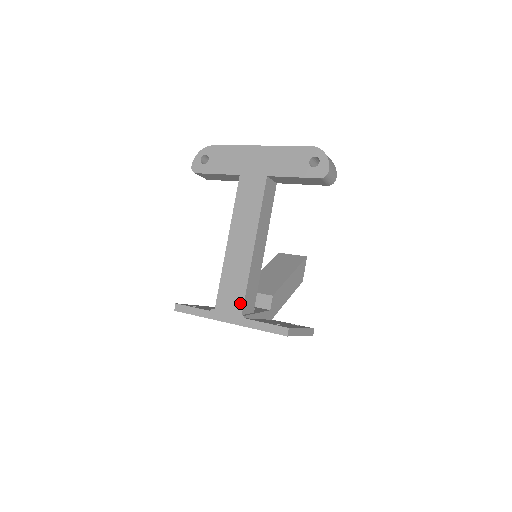
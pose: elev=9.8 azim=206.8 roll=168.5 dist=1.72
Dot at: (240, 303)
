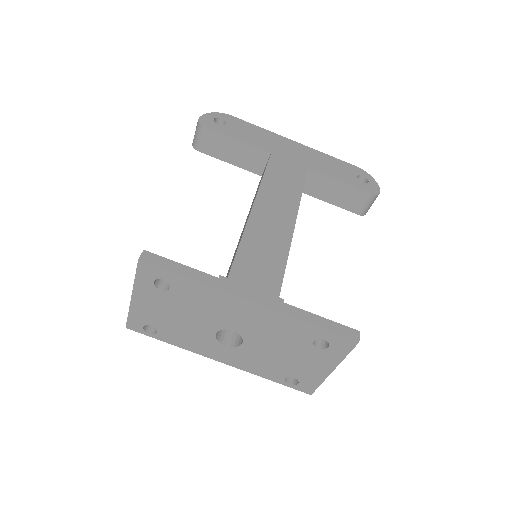
Dot at: (276, 281)
